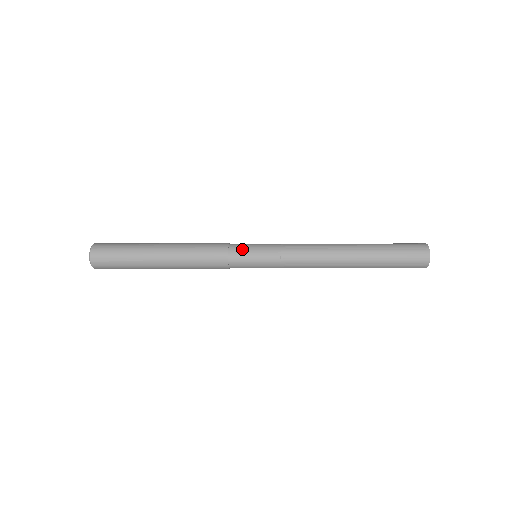
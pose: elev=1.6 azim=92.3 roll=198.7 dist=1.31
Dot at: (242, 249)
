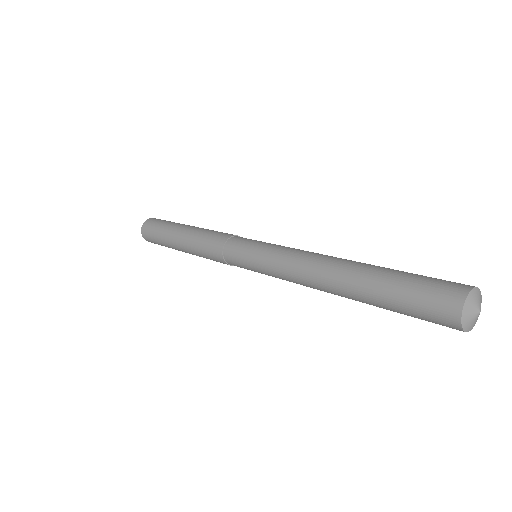
Dot at: (233, 255)
